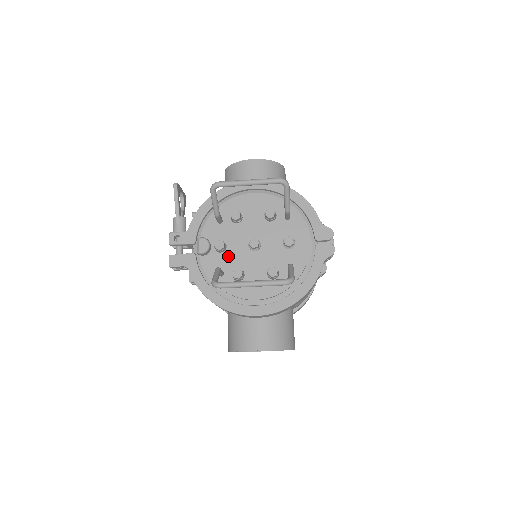
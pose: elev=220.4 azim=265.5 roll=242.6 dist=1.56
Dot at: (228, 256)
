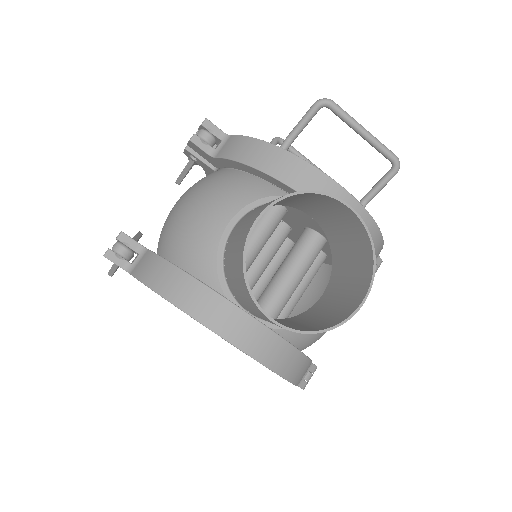
Dot at: occluded
